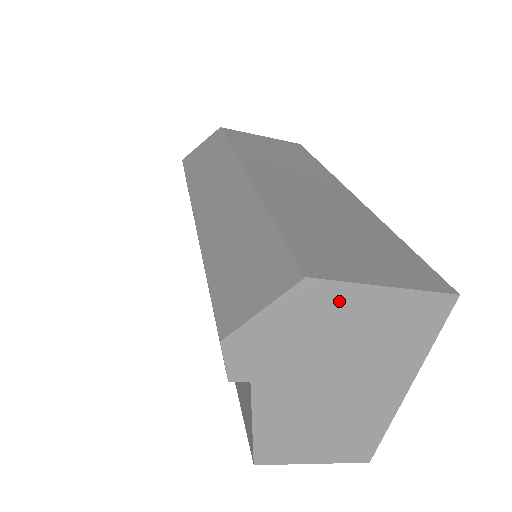
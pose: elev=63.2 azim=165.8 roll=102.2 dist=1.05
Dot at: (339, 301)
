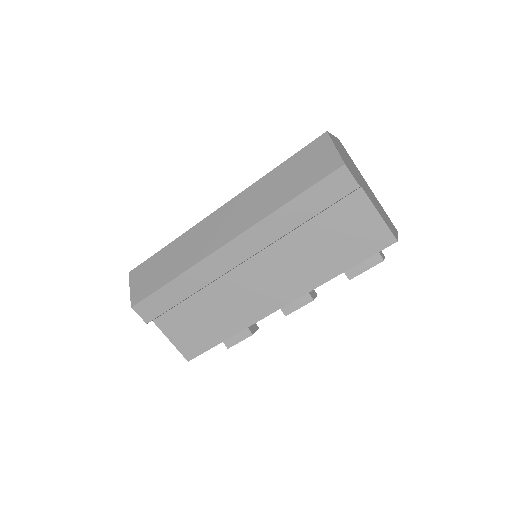
Dot at: (336, 142)
